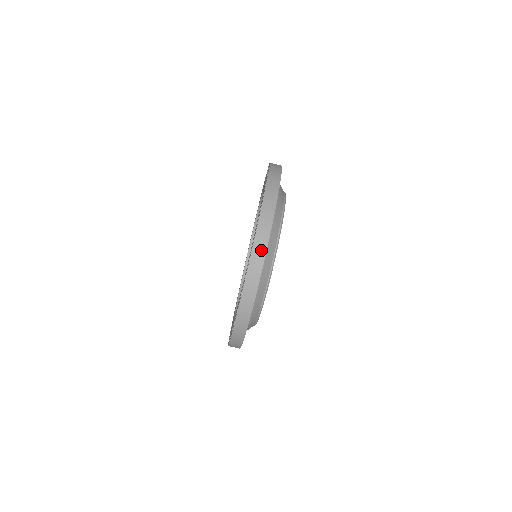
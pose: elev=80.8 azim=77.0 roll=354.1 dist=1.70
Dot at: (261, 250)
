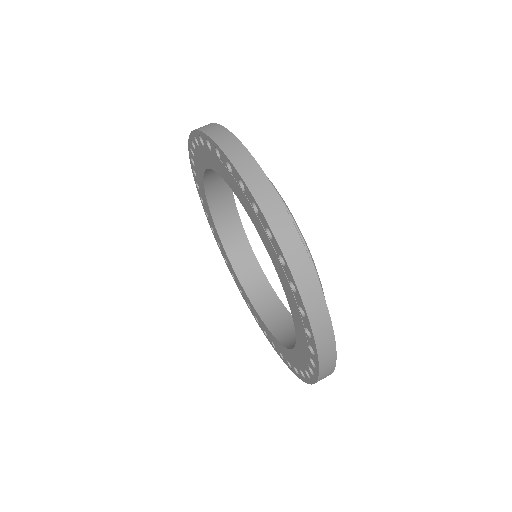
Dot at: occluded
